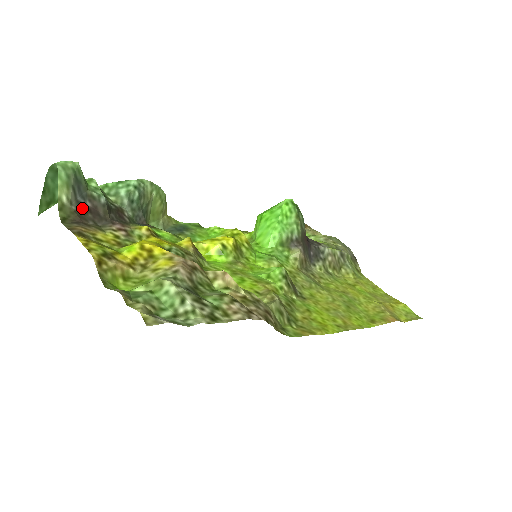
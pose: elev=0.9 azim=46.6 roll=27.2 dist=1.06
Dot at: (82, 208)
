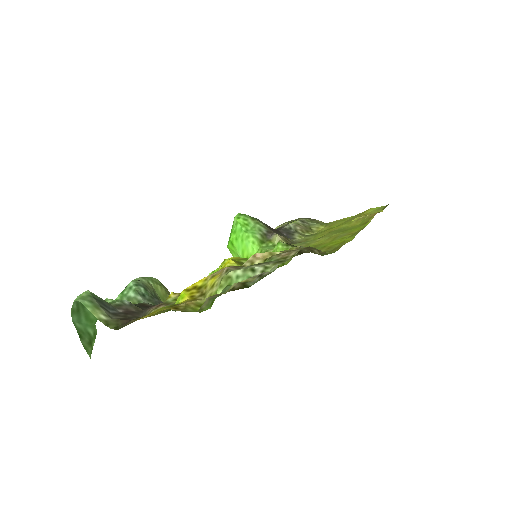
Dot at: (119, 315)
